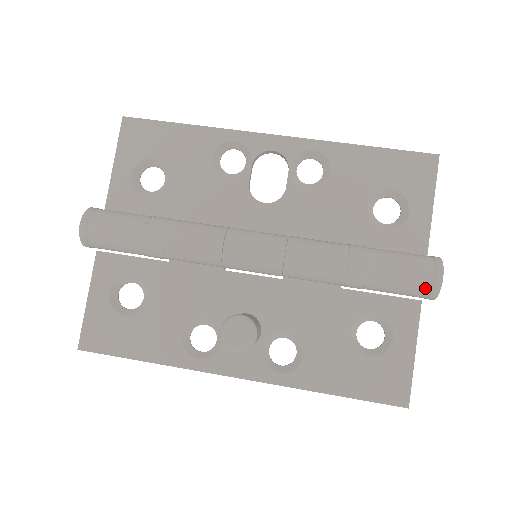
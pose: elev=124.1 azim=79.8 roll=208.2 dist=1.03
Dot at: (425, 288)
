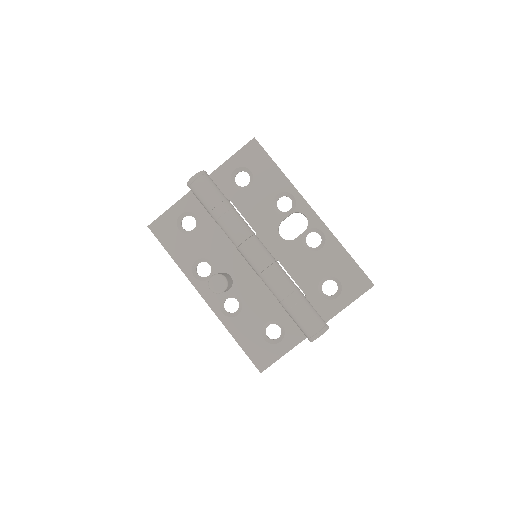
Dot at: (309, 334)
